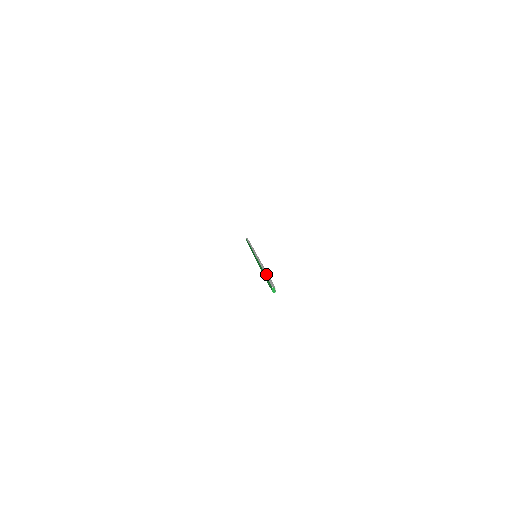
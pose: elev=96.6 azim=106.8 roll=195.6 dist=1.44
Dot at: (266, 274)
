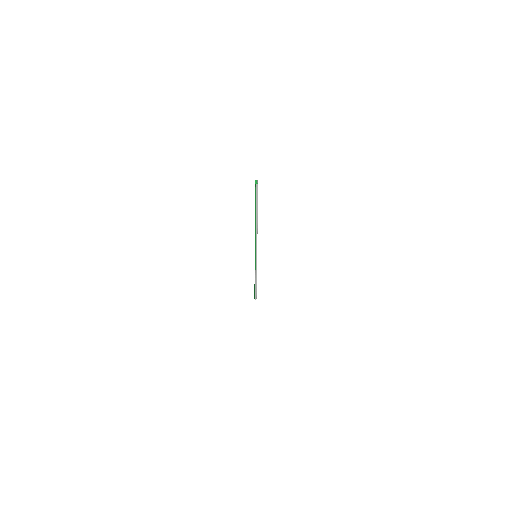
Dot at: occluded
